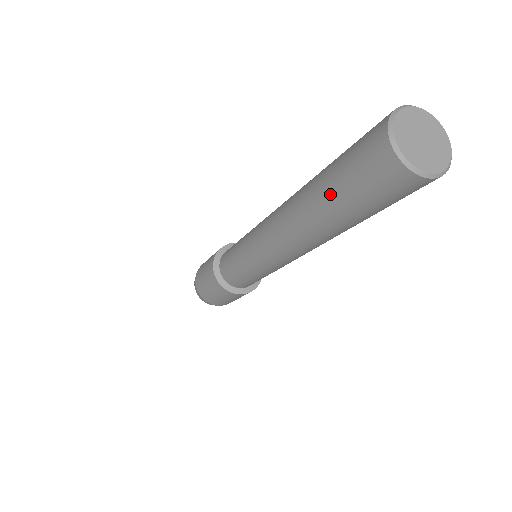
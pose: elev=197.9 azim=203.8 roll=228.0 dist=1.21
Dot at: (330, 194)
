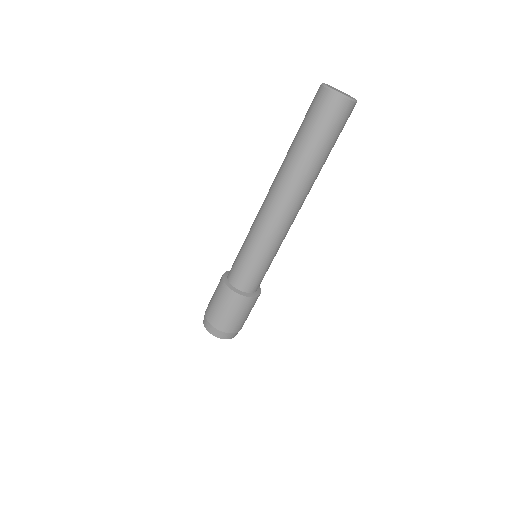
Dot at: occluded
